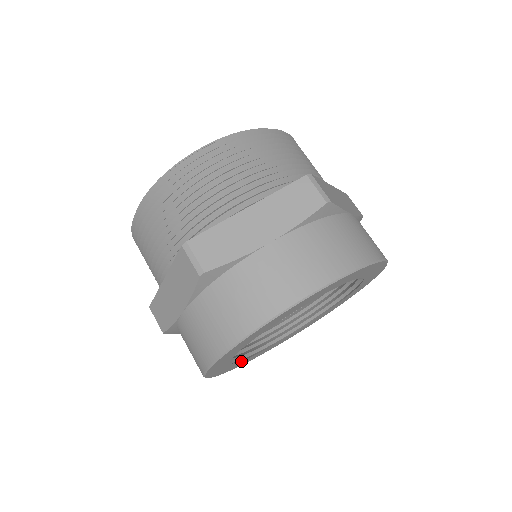
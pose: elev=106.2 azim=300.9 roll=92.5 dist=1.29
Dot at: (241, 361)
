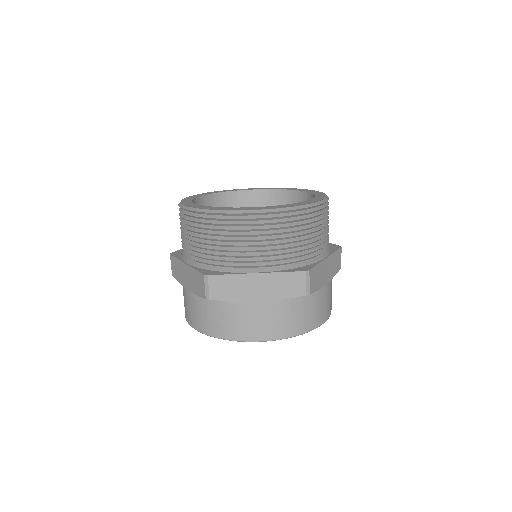
Dot at: occluded
